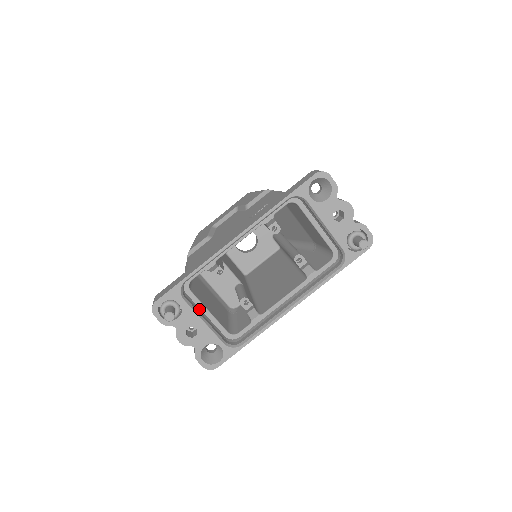
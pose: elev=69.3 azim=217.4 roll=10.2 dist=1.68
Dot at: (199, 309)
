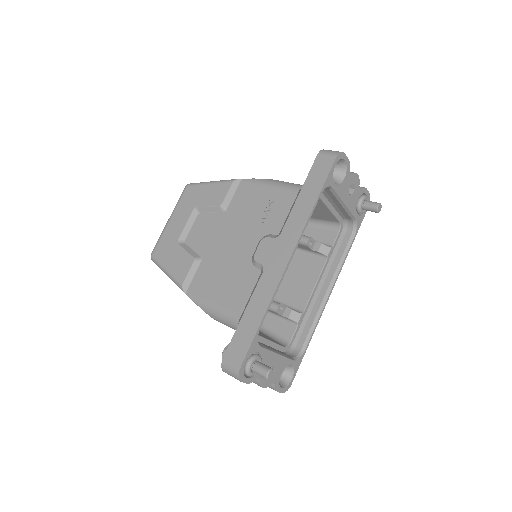
Dot at: (263, 344)
